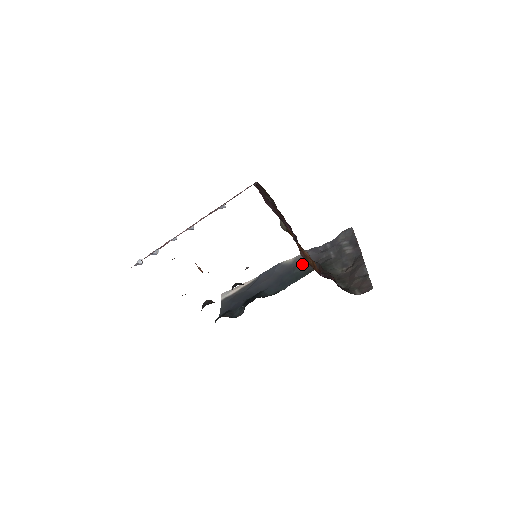
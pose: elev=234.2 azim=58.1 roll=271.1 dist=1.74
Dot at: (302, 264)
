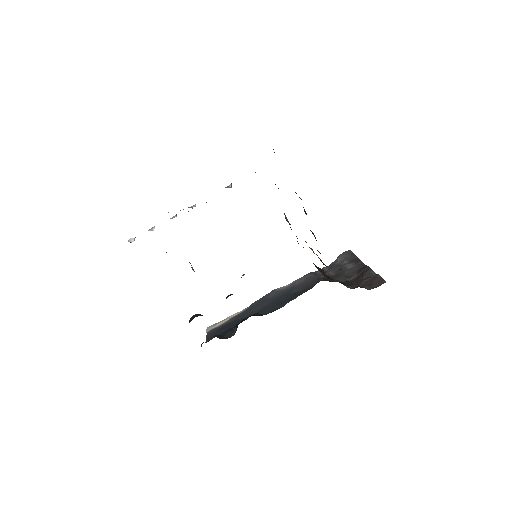
Dot at: (300, 285)
